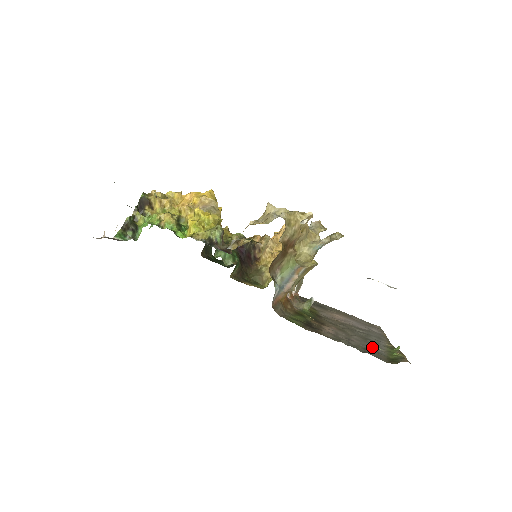
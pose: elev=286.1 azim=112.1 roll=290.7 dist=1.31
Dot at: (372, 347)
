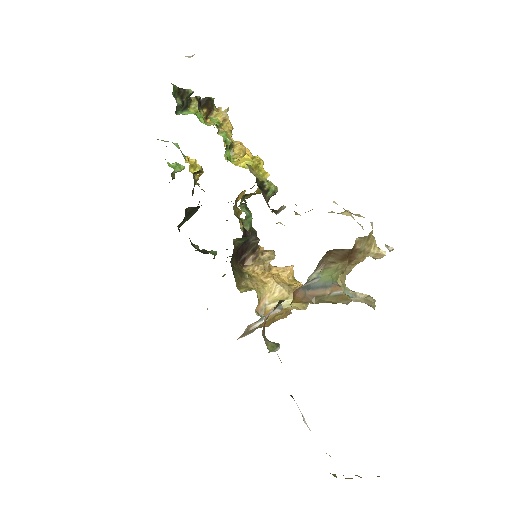
Dot at: occluded
